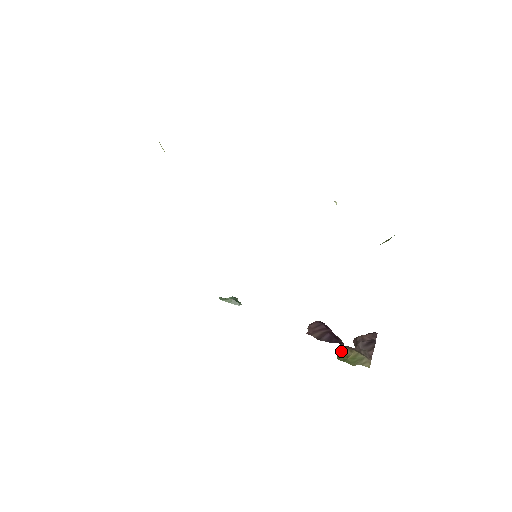
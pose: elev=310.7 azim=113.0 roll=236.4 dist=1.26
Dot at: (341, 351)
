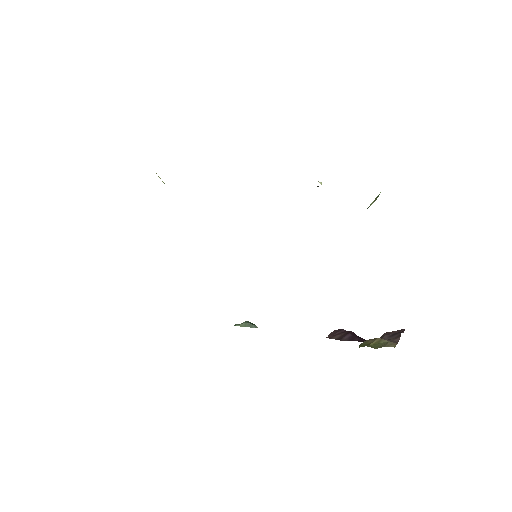
Dot at: (363, 342)
